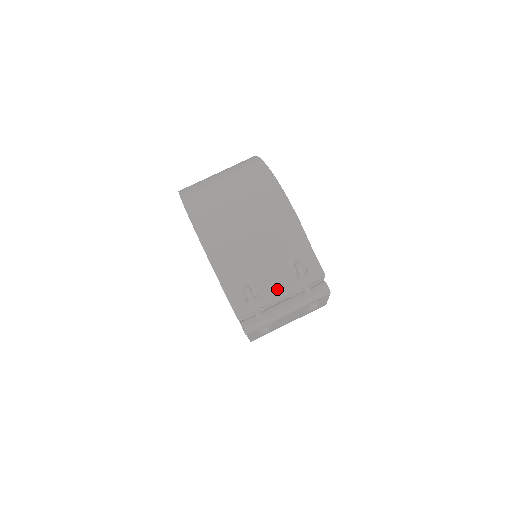
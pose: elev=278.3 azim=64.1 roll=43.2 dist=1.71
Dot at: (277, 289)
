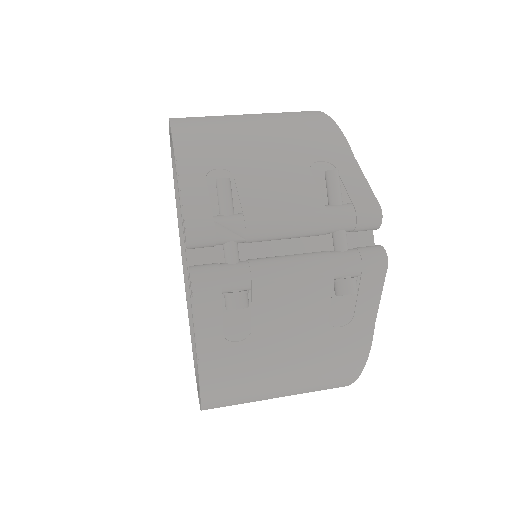
Dot at: (282, 207)
